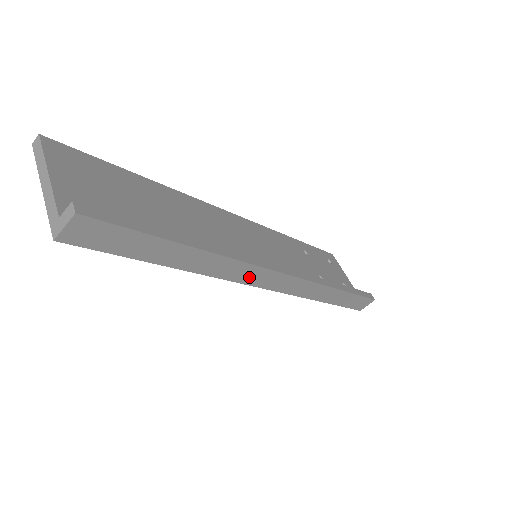
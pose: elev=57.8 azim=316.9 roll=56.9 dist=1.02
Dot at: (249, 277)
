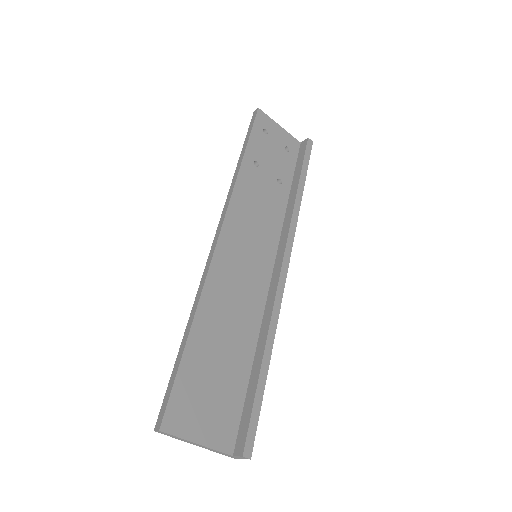
Dot at: occluded
